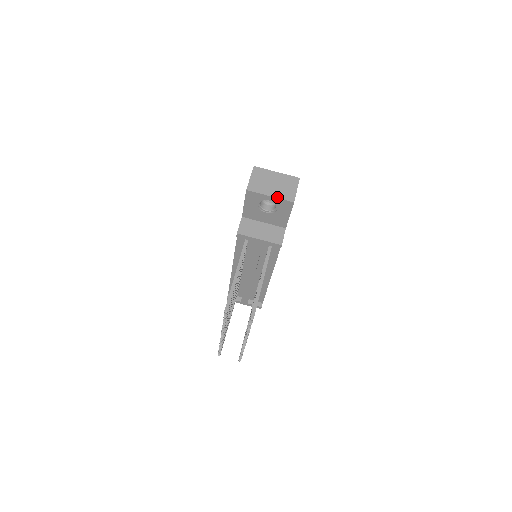
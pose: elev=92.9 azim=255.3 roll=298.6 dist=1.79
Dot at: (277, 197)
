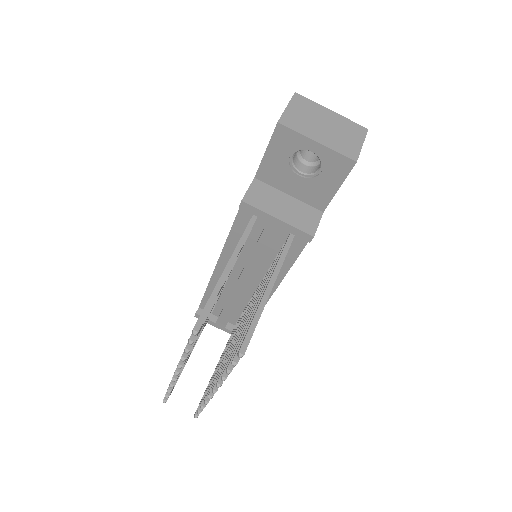
Dot at: (329, 146)
